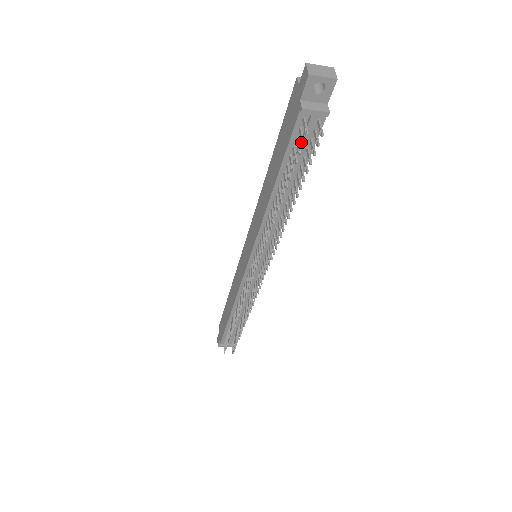
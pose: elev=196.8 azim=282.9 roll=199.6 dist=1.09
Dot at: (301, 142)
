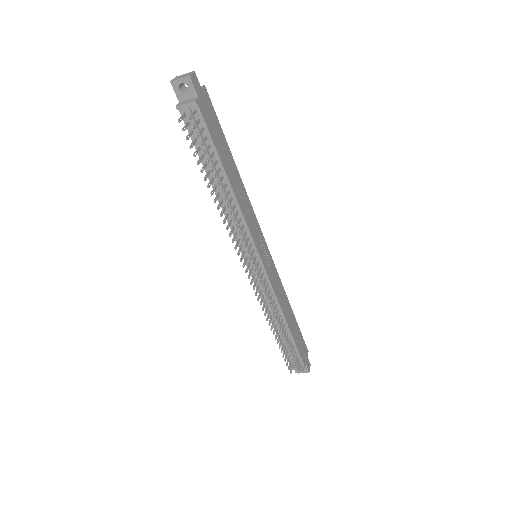
Dot at: (183, 130)
